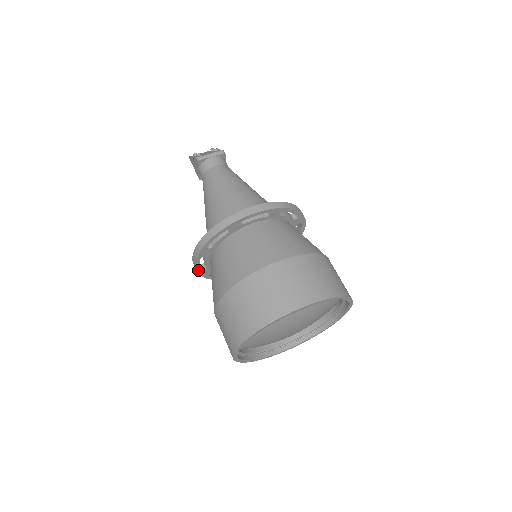
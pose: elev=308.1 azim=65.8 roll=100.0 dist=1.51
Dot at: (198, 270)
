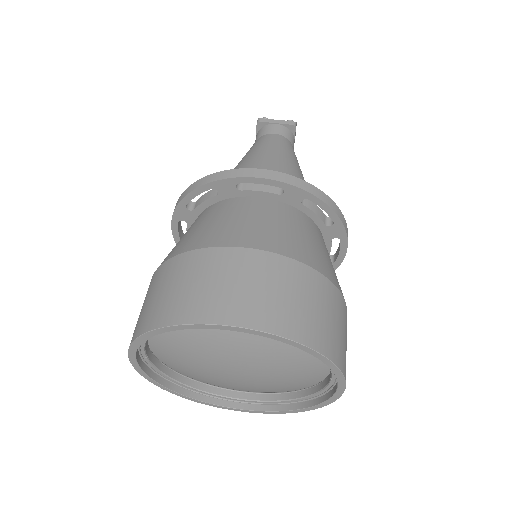
Dot at: occluded
